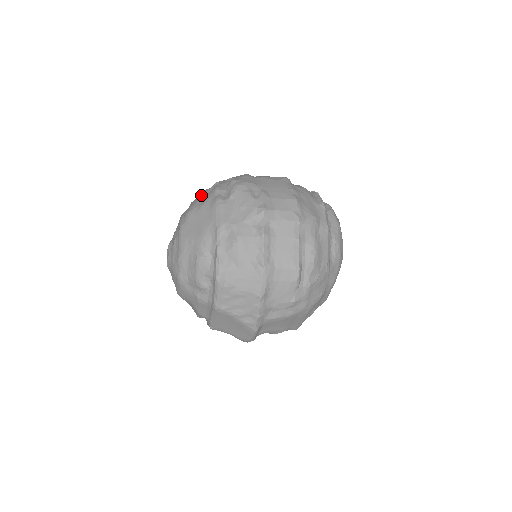
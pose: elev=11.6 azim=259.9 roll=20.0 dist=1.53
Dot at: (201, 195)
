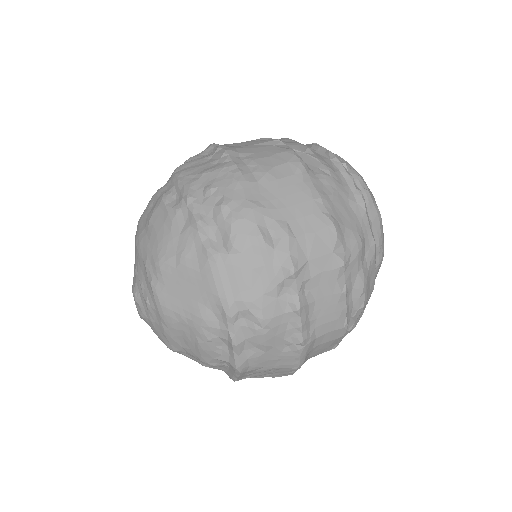
Dot at: (168, 222)
